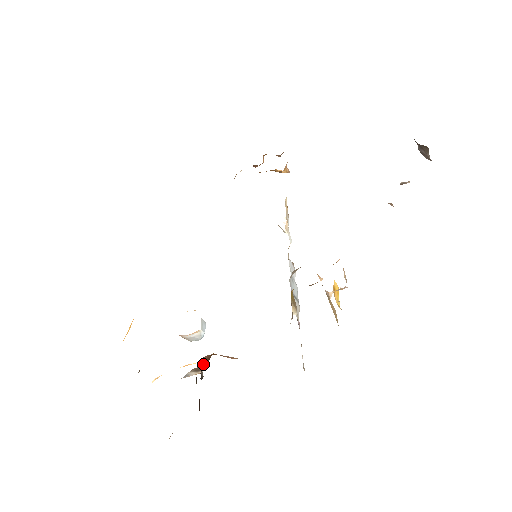
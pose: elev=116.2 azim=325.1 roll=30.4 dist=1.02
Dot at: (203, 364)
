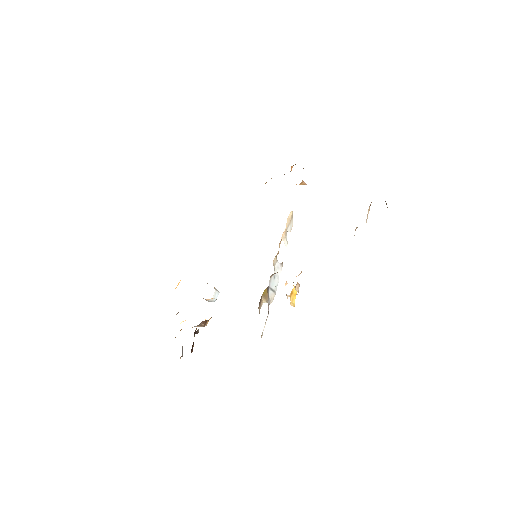
Dot at: (202, 324)
